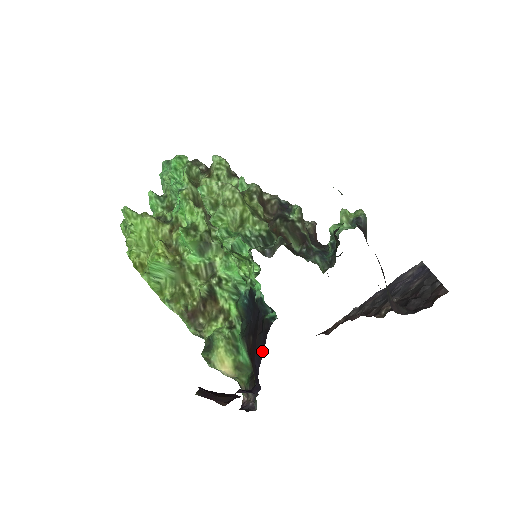
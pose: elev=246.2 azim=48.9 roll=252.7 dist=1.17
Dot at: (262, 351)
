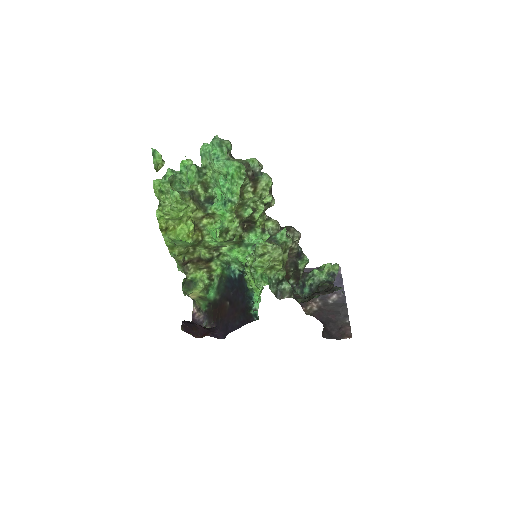
Dot at: (238, 327)
